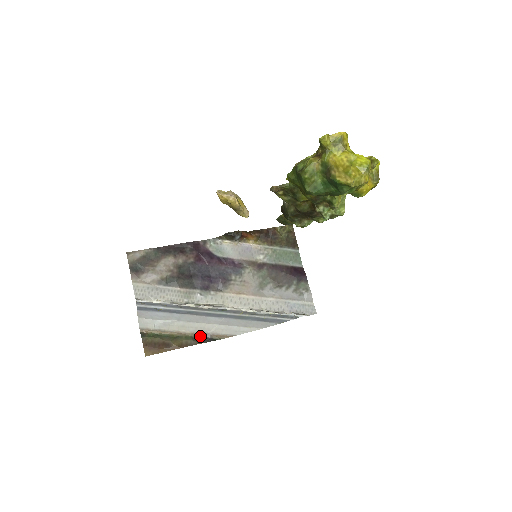
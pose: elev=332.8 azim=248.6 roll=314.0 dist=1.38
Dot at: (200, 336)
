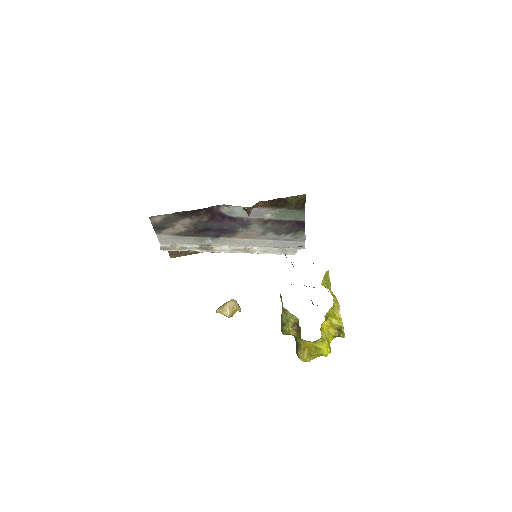
Dot at: occluded
